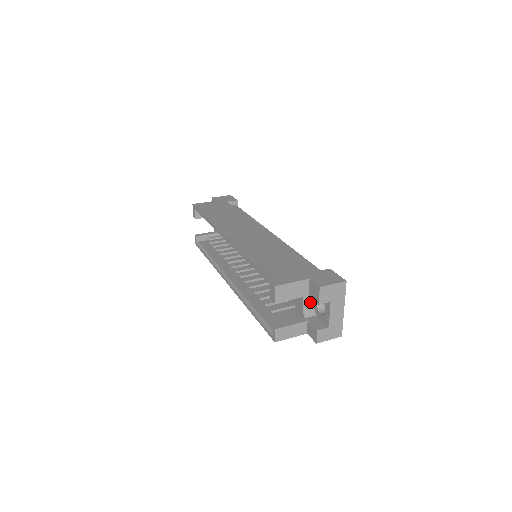
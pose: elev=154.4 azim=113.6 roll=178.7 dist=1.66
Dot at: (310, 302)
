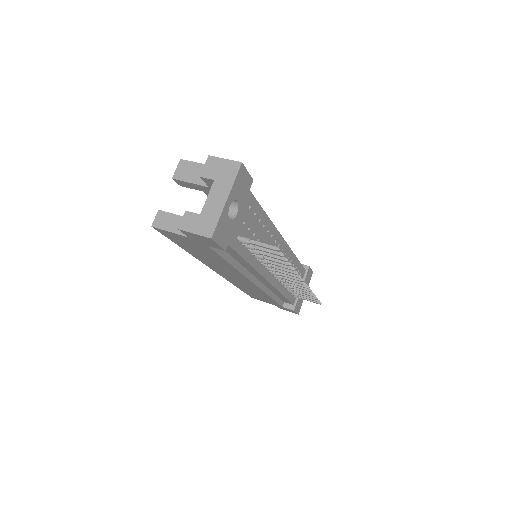
Dot at: occluded
